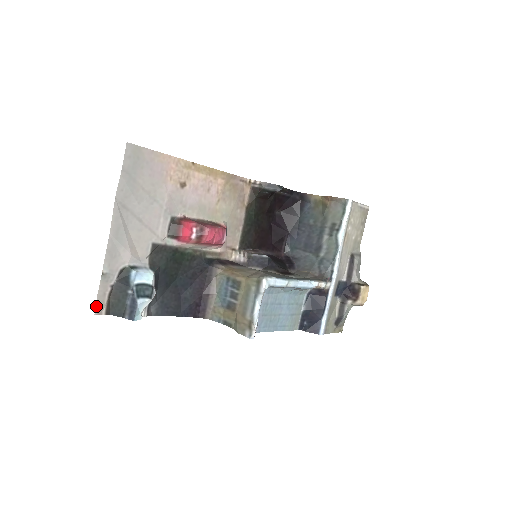
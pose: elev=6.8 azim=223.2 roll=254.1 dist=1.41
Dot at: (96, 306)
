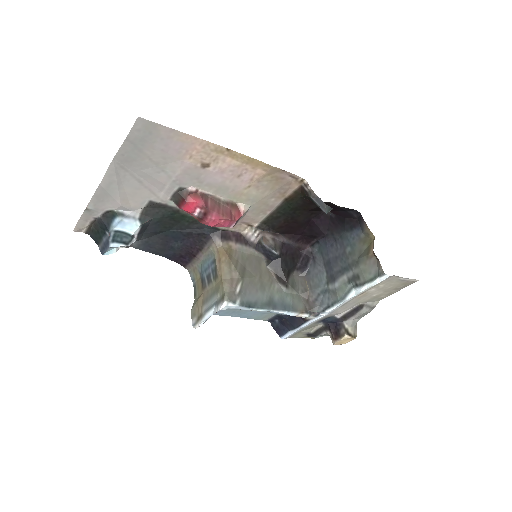
Dot at: (76, 226)
